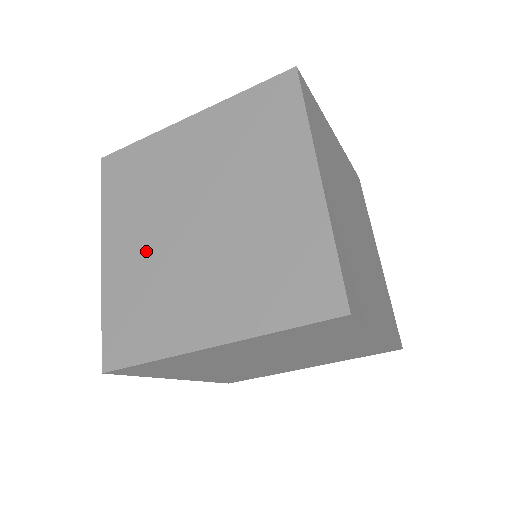
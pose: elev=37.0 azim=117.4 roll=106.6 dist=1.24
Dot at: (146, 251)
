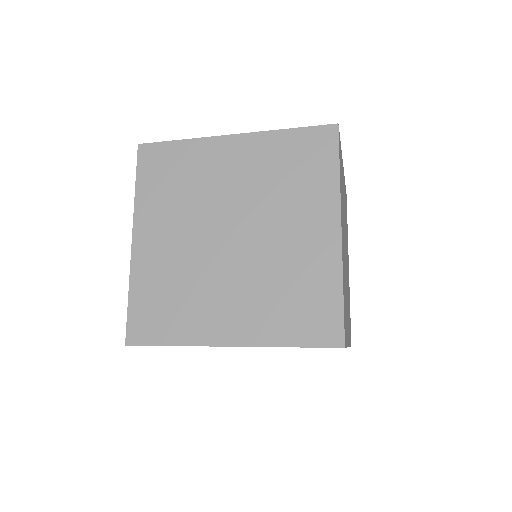
Dot at: (177, 249)
